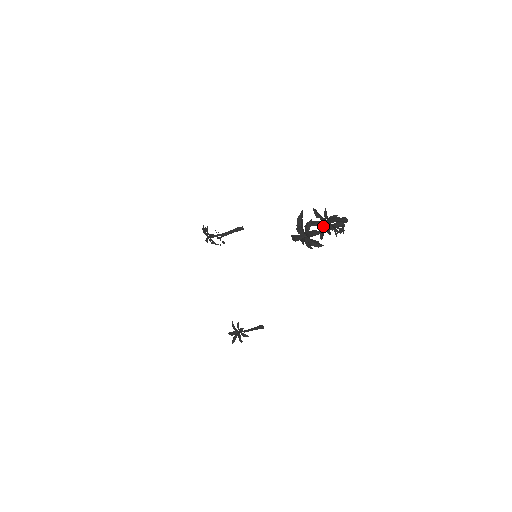
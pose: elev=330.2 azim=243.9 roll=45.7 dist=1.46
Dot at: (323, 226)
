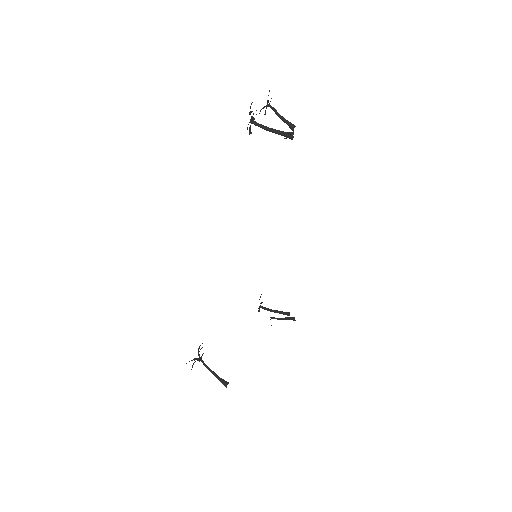
Dot at: occluded
